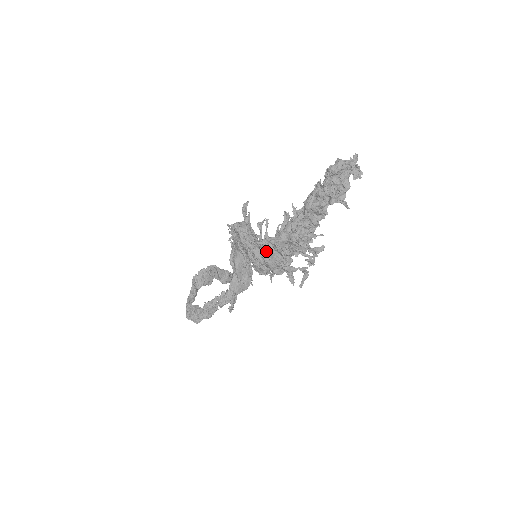
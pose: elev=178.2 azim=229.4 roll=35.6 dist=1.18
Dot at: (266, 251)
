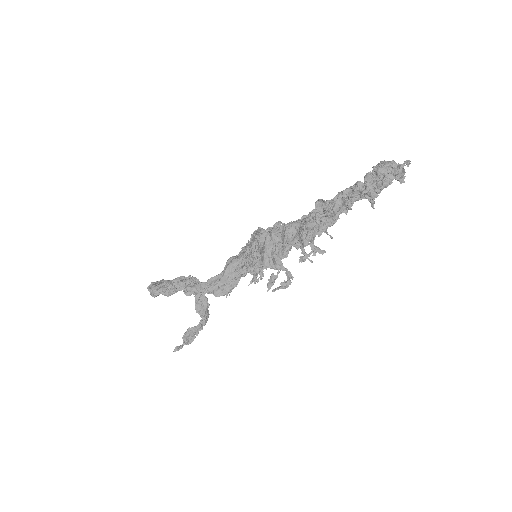
Dot at: (274, 232)
